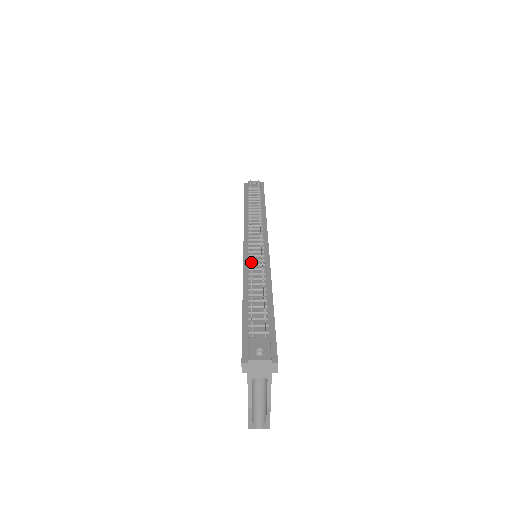
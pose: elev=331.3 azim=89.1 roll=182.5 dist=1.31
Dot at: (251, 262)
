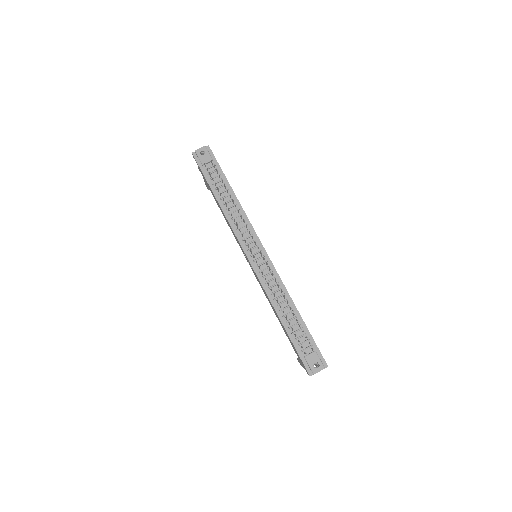
Dot at: occluded
